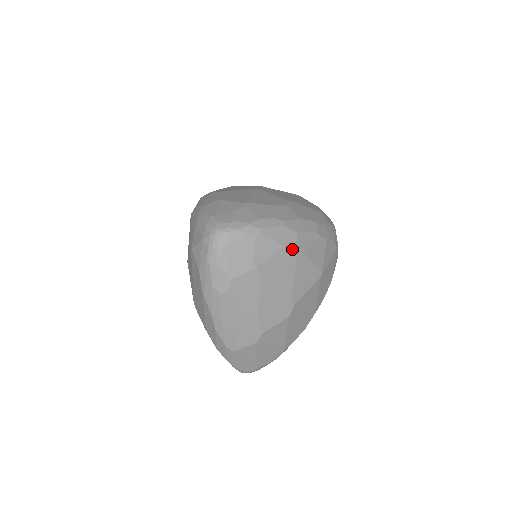
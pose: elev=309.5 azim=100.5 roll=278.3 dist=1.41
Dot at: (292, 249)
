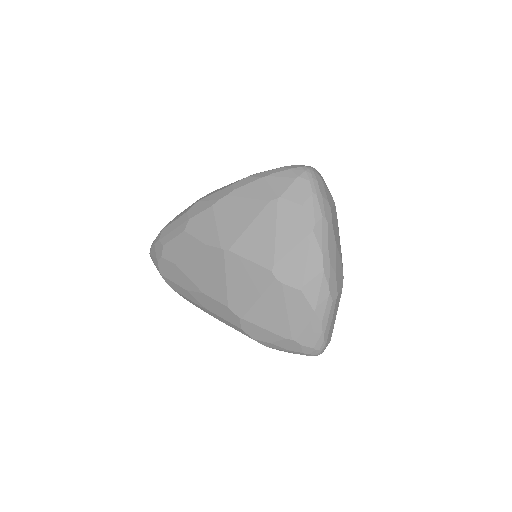
Dot at: occluded
